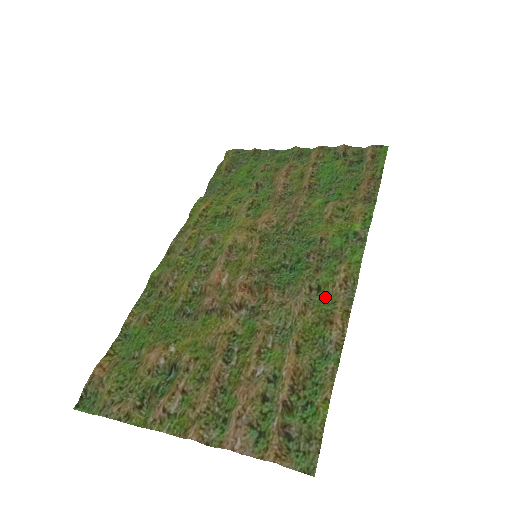
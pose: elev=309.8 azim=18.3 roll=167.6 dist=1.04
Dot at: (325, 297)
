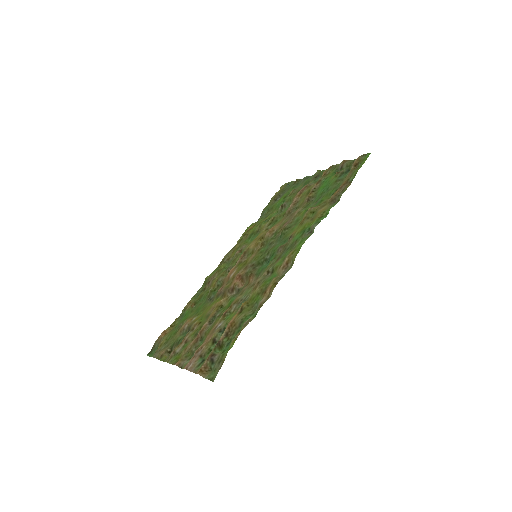
Dot at: (273, 276)
